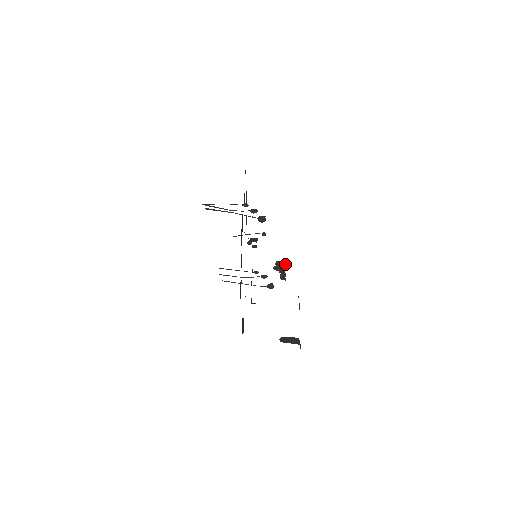
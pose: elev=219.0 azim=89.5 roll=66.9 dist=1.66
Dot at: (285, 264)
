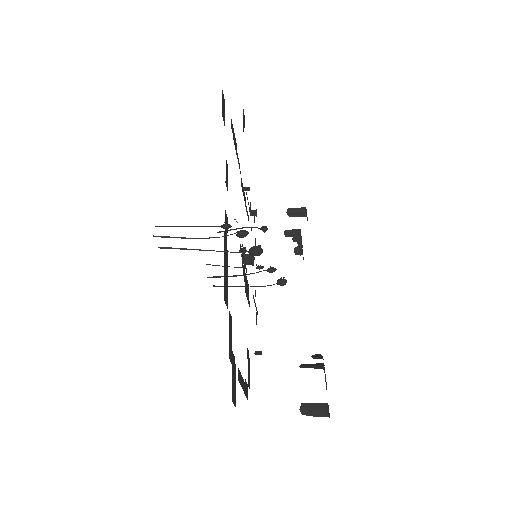
Dot at: (300, 212)
